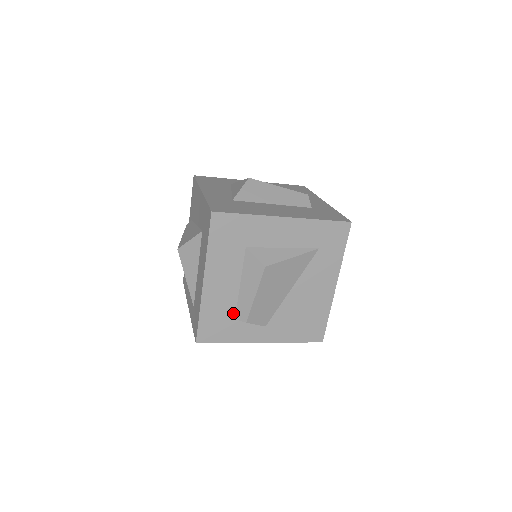
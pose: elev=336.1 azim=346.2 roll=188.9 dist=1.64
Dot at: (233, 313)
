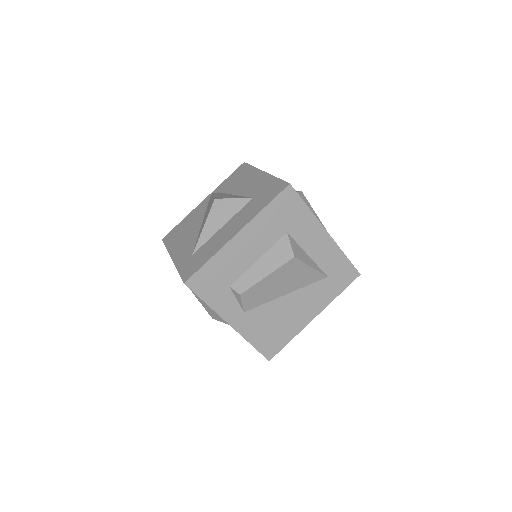
Dot at: (233, 280)
